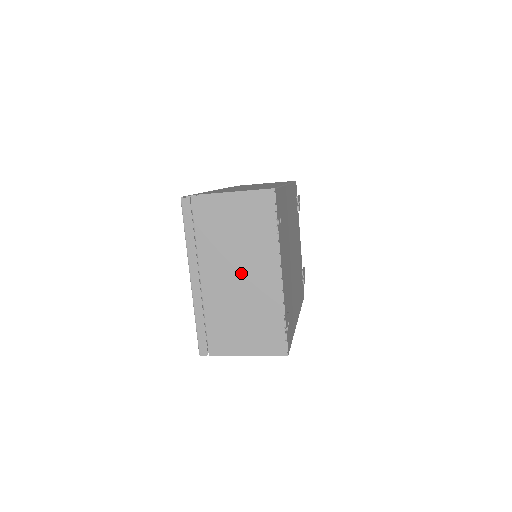
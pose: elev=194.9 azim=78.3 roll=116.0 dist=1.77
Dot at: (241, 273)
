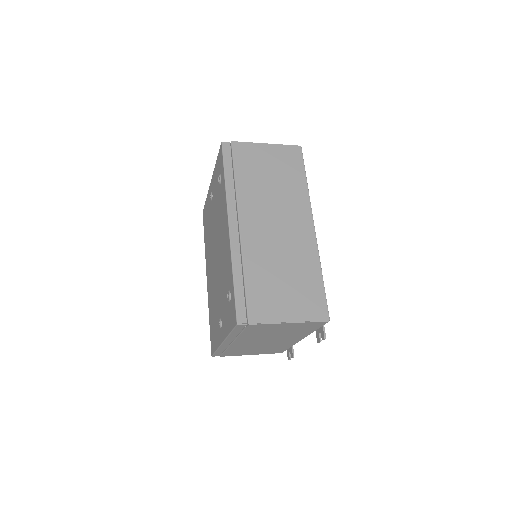
Dot at: (270, 341)
